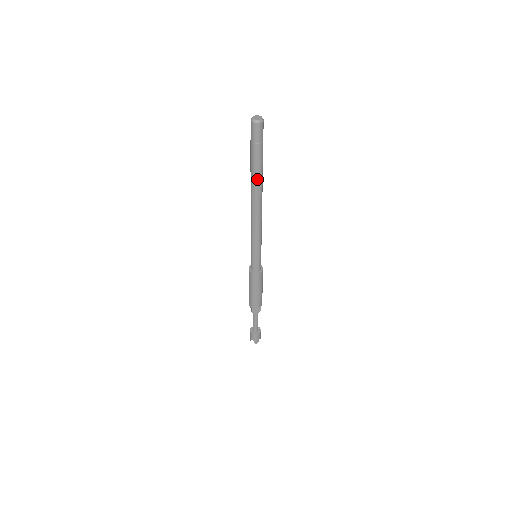
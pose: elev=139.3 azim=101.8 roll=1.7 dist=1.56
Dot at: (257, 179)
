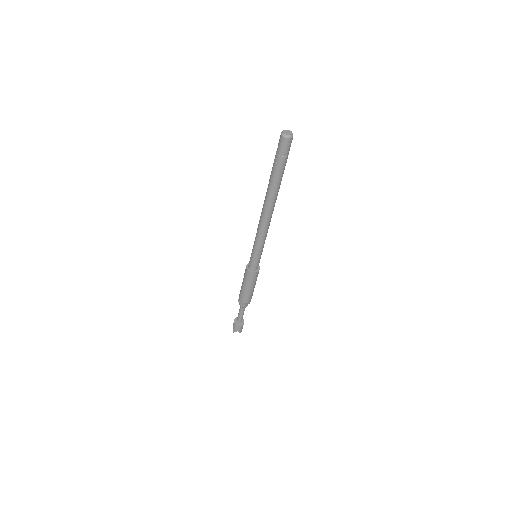
Dot at: (278, 188)
